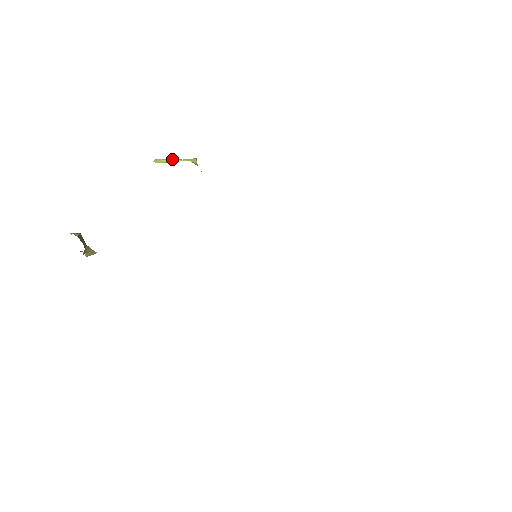
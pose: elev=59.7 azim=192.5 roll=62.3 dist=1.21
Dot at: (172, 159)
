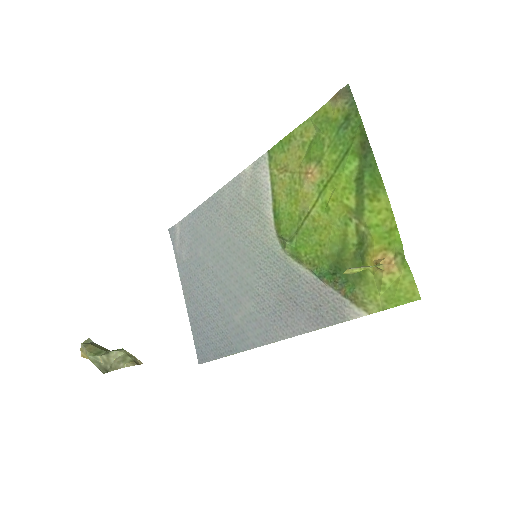
Dot at: (364, 268)
